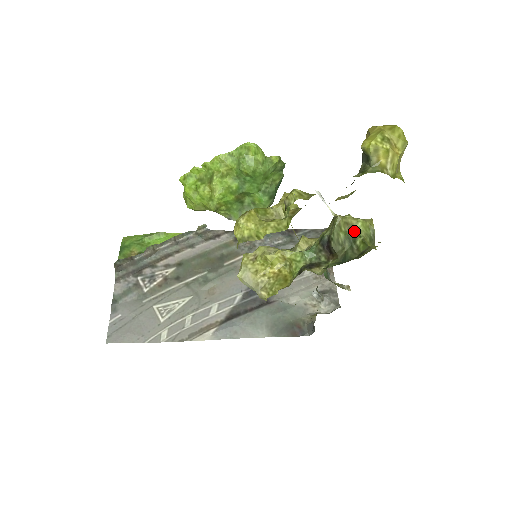
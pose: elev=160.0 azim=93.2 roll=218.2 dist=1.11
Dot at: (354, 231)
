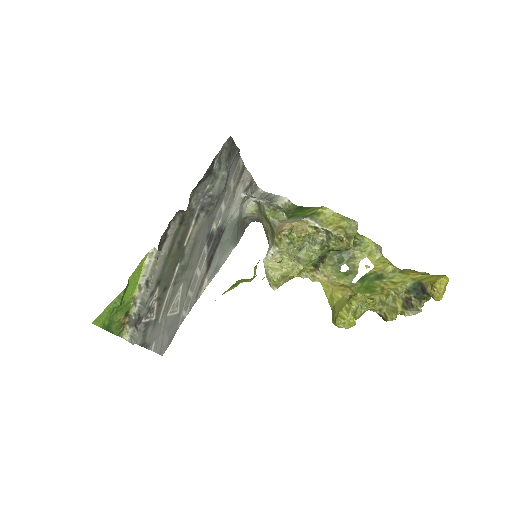
Dot at: occluded
